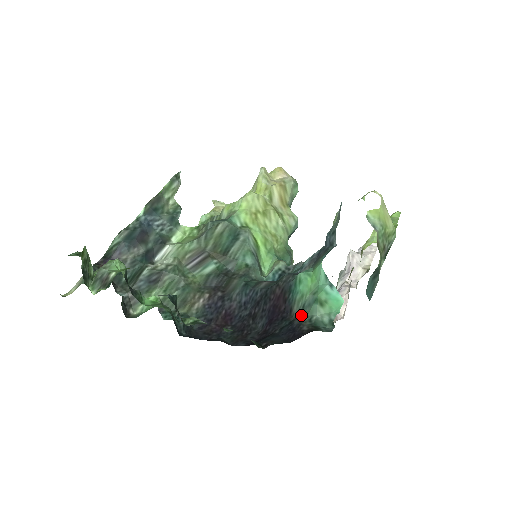
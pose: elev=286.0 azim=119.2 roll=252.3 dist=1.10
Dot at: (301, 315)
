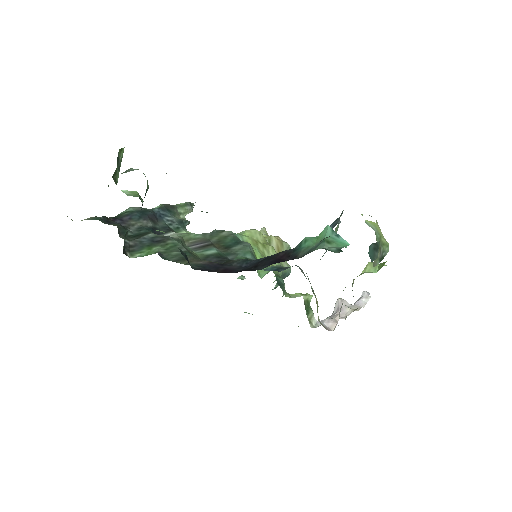
Dot at: occluded
